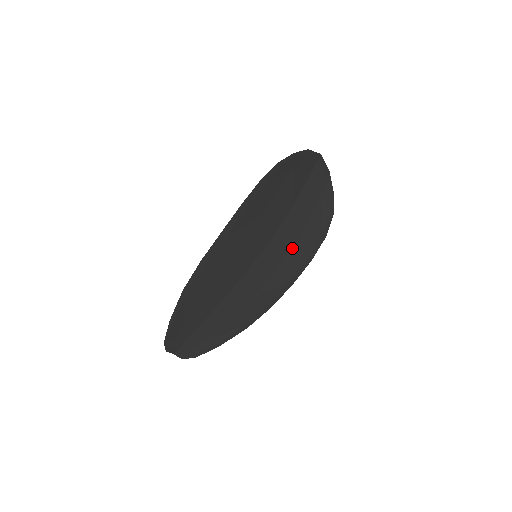
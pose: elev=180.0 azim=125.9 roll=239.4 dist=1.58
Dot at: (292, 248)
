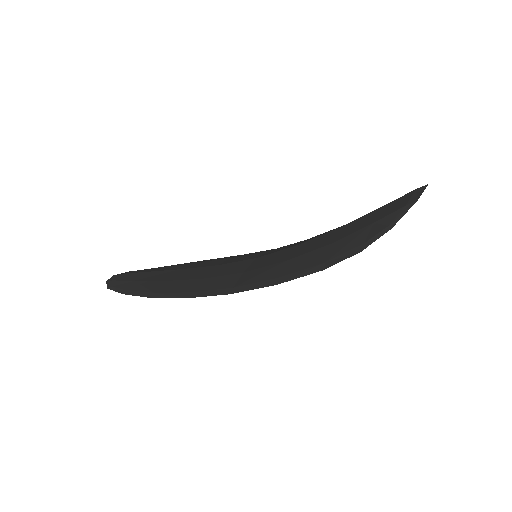
Dot at: occluded
